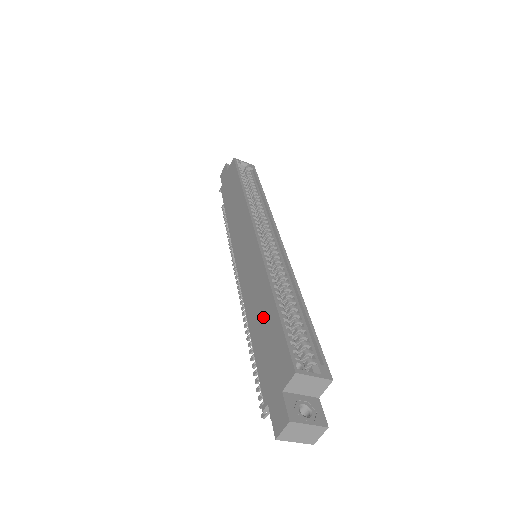
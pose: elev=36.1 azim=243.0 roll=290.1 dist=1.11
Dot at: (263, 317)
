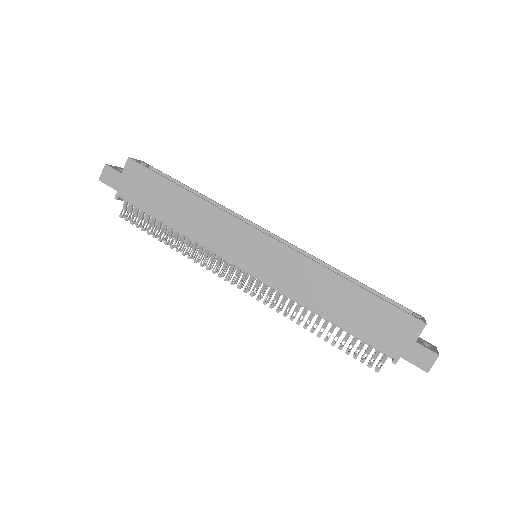
Dot at: (345, 302)
